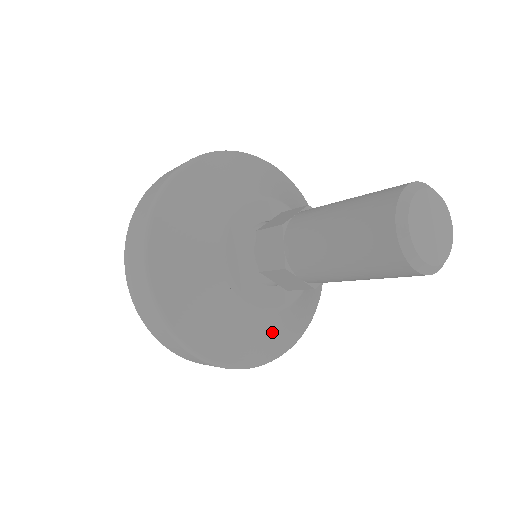
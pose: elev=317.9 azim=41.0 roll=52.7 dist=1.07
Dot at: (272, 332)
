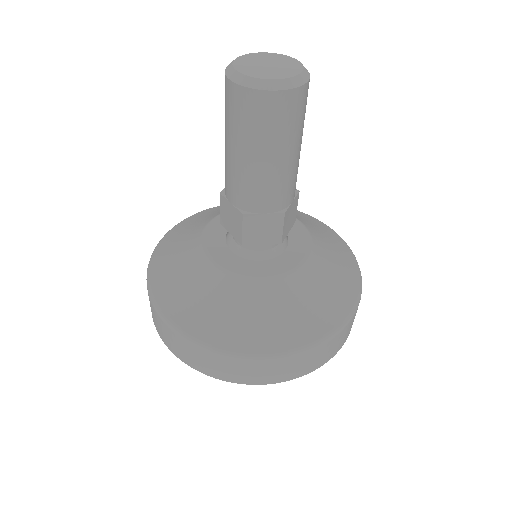
Dot at: (231, 307)
